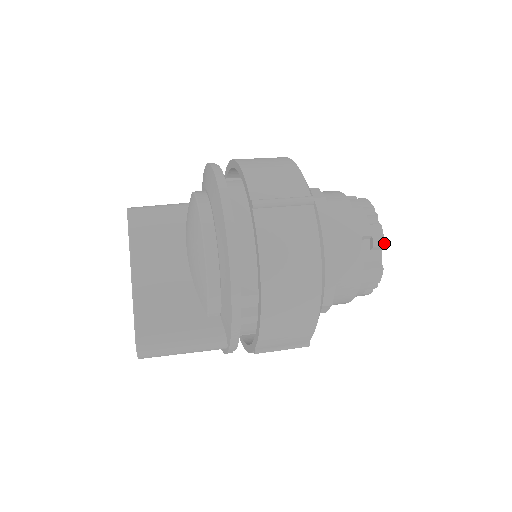
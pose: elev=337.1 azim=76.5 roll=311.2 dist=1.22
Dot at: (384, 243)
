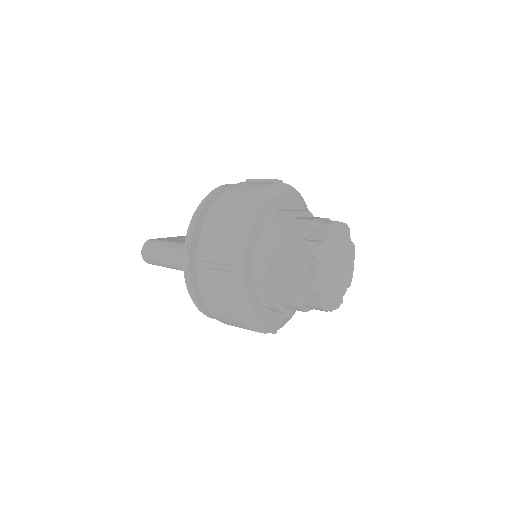
Dot at: (330, 227)
